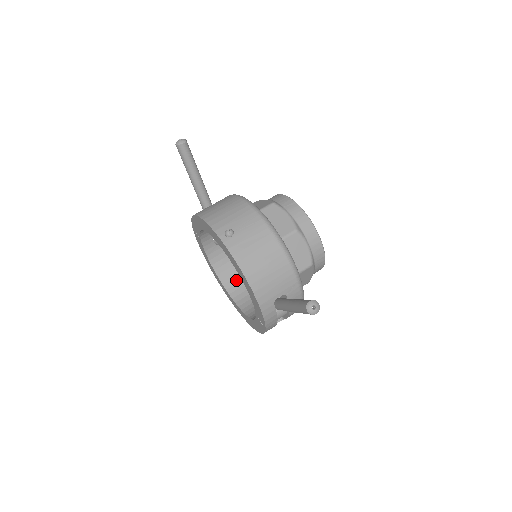
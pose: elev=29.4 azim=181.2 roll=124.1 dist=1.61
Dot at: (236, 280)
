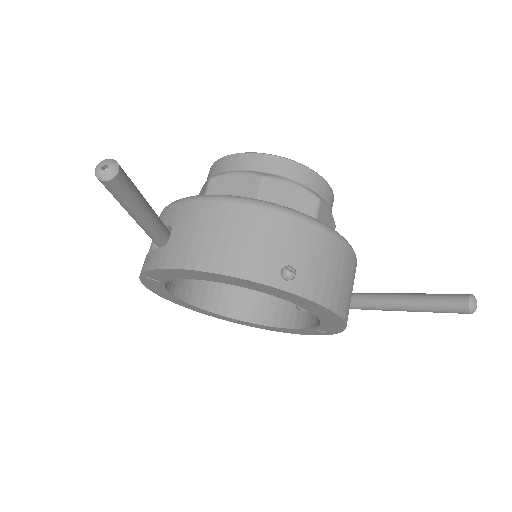
Dot at: (211, 291)
